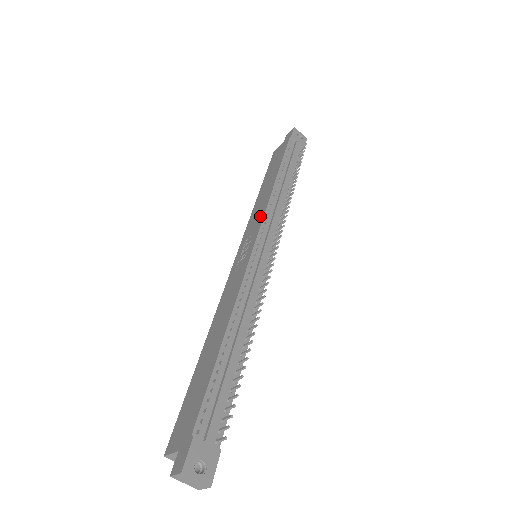
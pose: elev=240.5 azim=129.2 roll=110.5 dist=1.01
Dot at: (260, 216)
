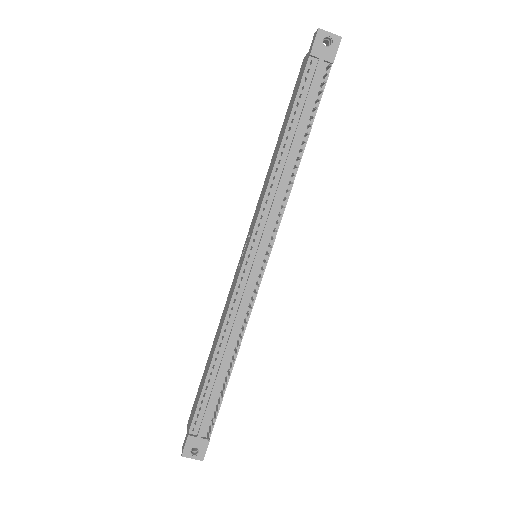
Dot at: (258, 210)
